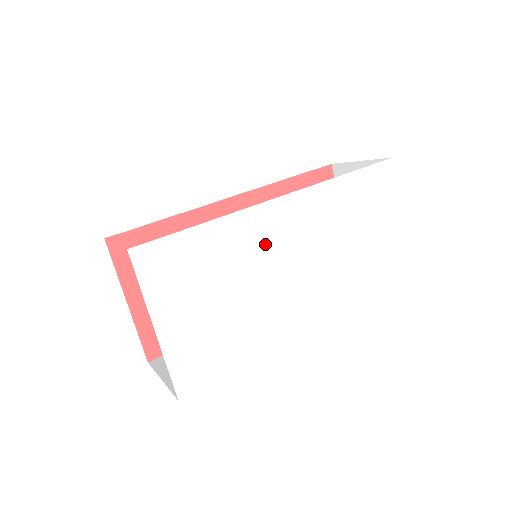
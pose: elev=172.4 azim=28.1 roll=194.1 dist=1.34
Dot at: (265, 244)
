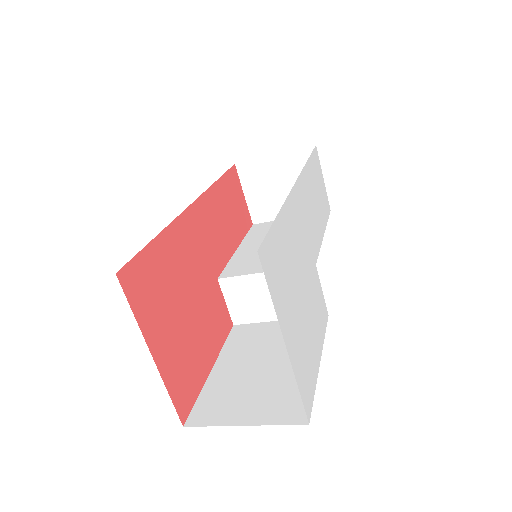
Dot at: (301, 230)
